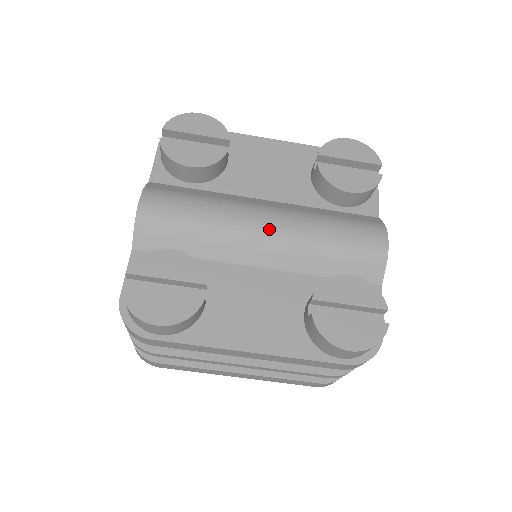
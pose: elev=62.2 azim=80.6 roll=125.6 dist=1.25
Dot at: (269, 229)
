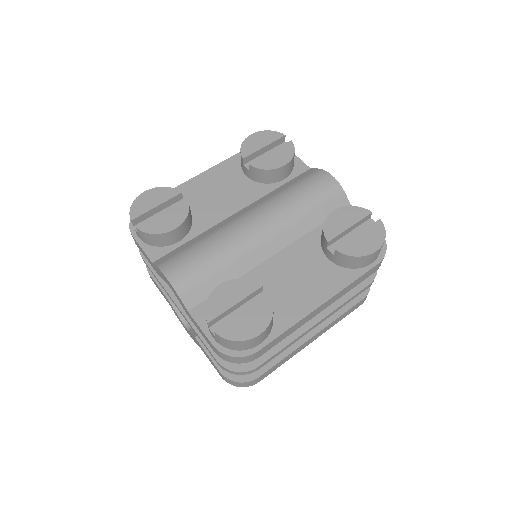
Dot at: (261, 225)
